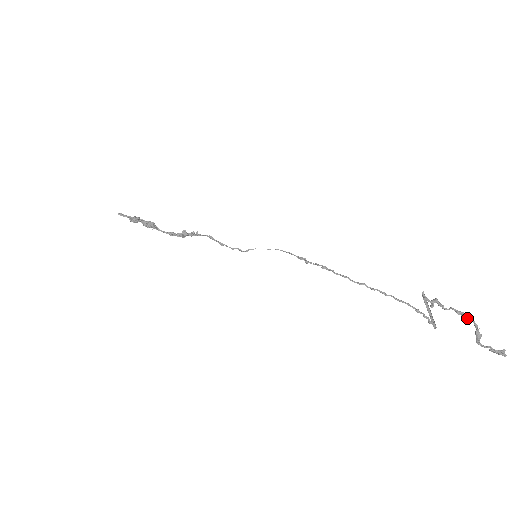
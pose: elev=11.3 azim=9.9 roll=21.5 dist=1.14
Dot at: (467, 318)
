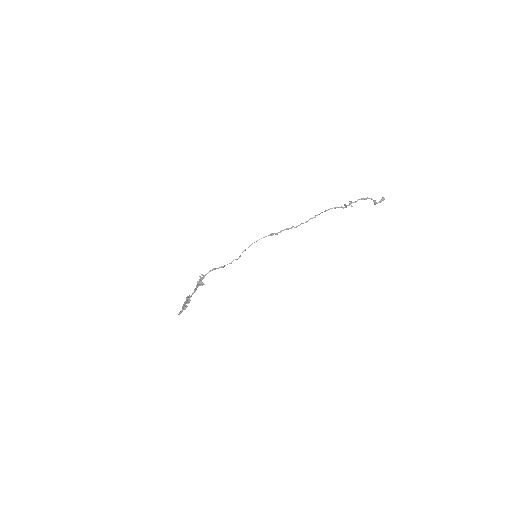
Dot at: occluded
